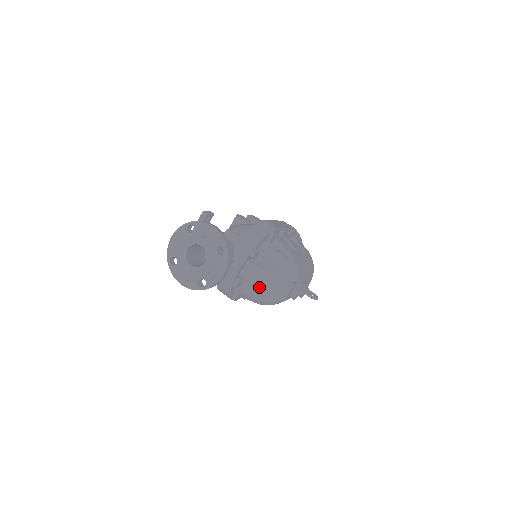
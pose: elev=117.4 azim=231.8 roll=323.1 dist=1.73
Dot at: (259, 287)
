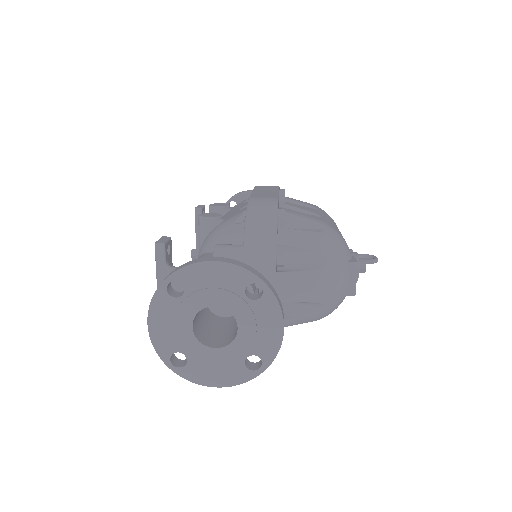
Dot at: (315, 300)
